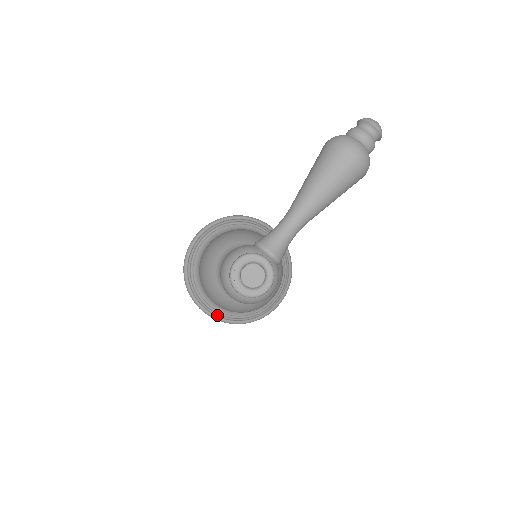
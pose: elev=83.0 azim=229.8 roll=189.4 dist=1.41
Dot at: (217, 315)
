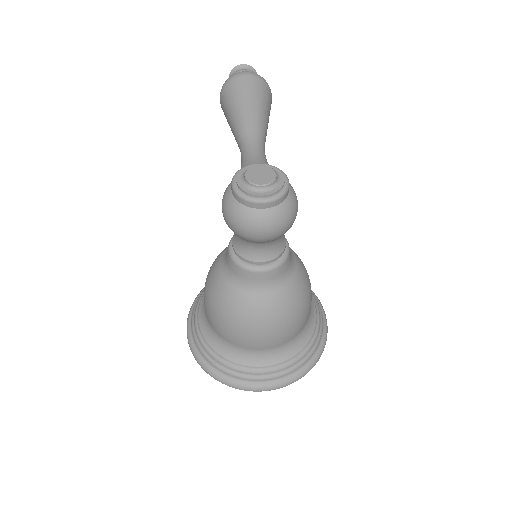
Dot at: (280, 374)
